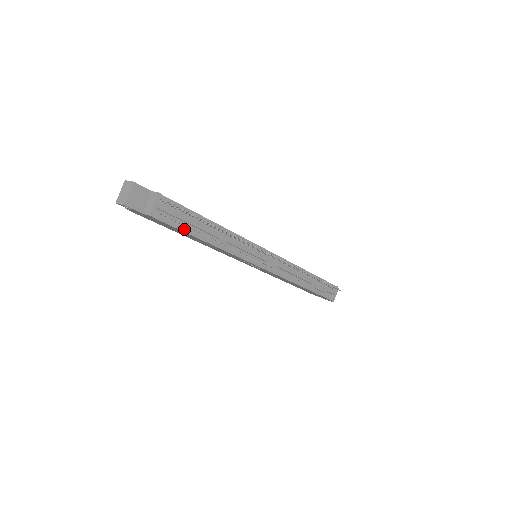
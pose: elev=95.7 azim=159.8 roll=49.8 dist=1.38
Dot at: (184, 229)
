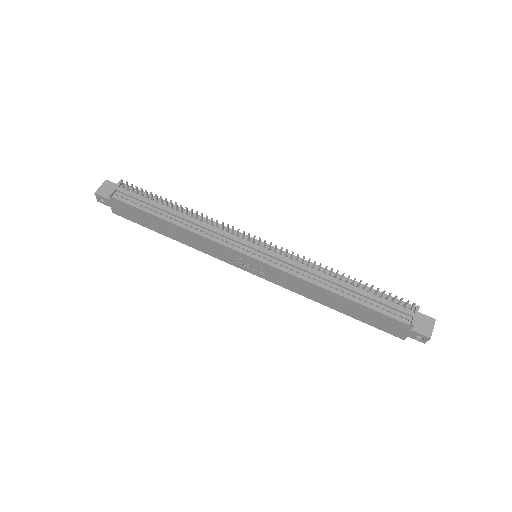
Dot at: (146, 210)
